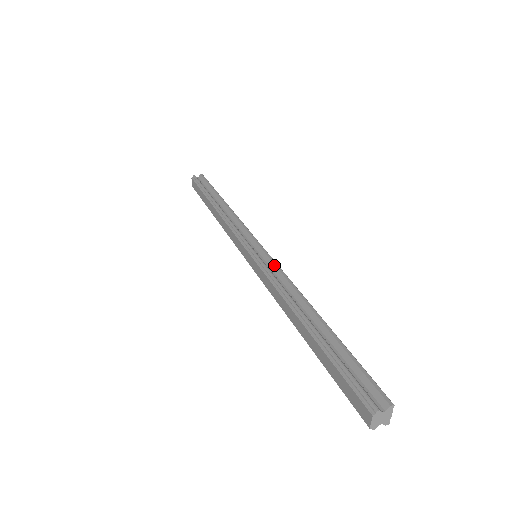
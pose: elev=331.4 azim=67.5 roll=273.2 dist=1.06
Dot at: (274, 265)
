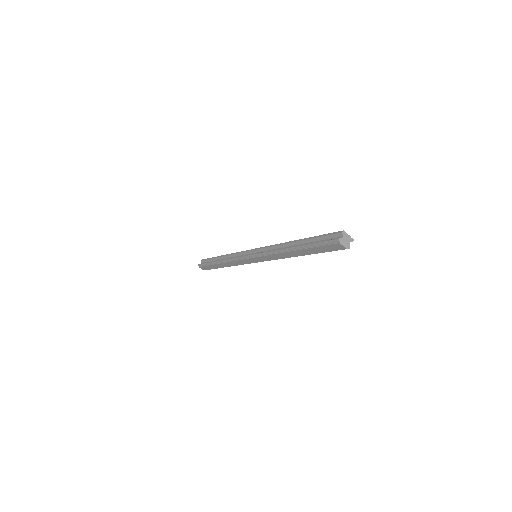
Dot at: (264, 248)
